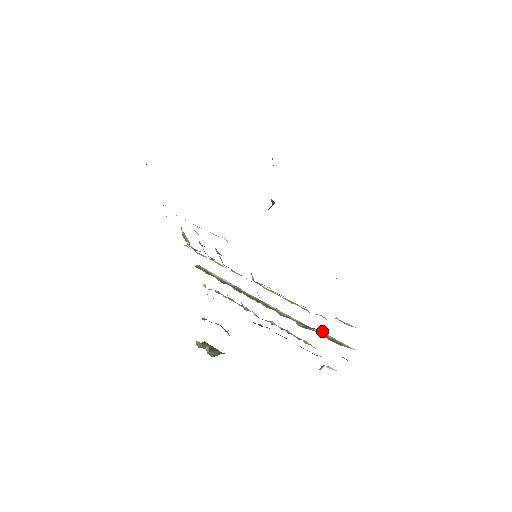
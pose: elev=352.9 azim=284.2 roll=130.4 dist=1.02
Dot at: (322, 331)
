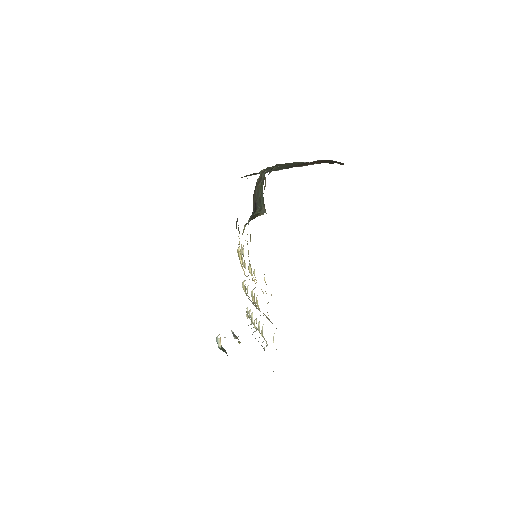
Dot at: occluded
